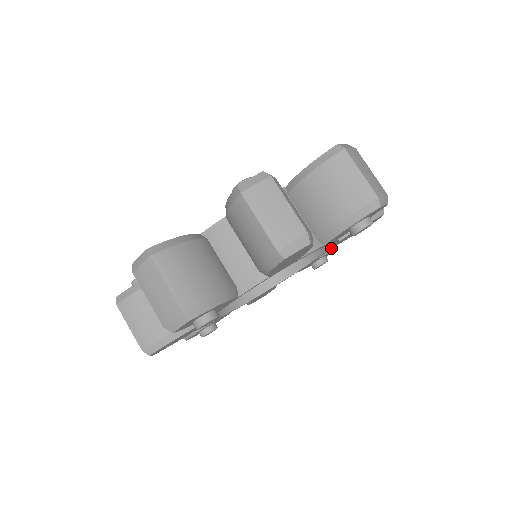
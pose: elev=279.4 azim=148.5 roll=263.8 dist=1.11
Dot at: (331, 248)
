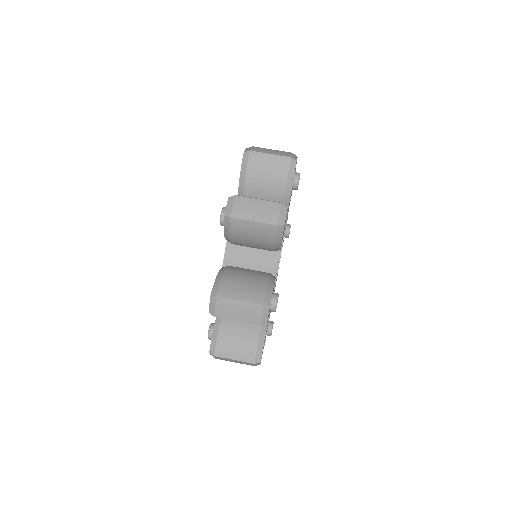
Dot at: occluded
